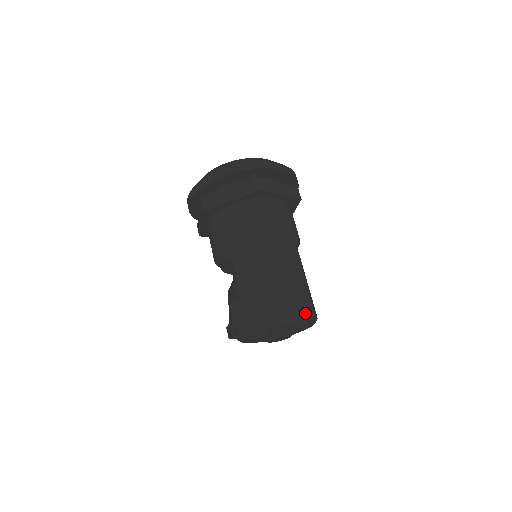
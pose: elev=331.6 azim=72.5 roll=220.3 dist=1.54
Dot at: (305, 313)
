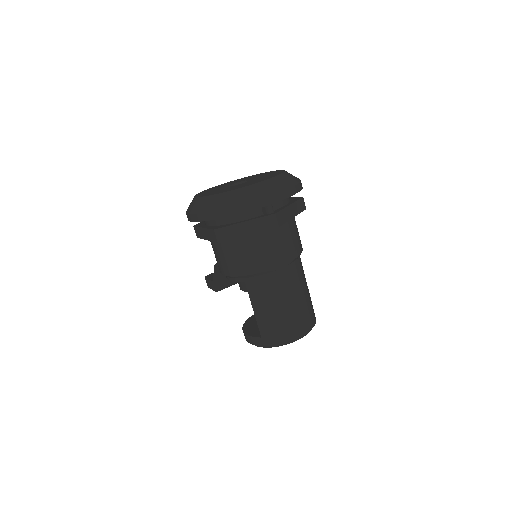
Dot at: (311, 326)
